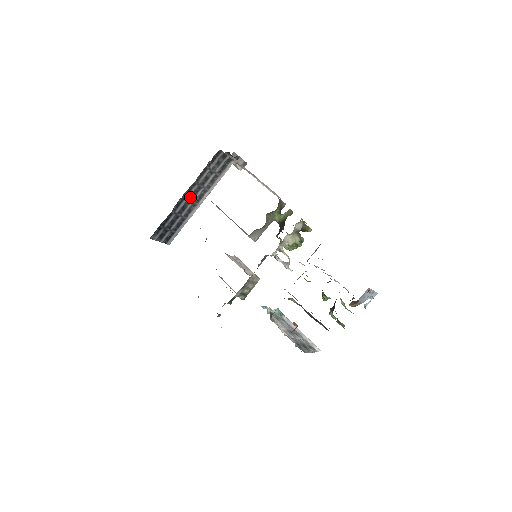
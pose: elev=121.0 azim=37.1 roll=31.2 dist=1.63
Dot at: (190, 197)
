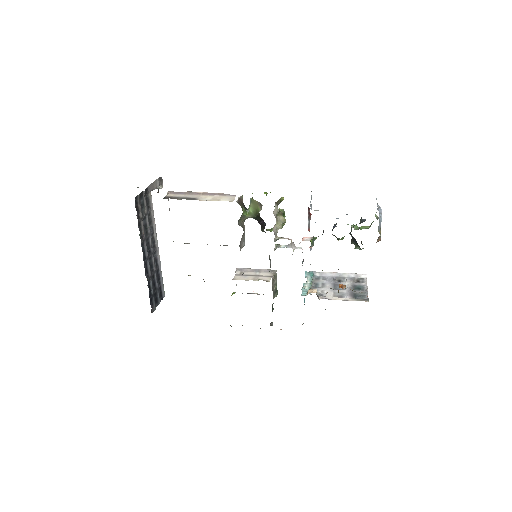
Dot at: (148, 253)
